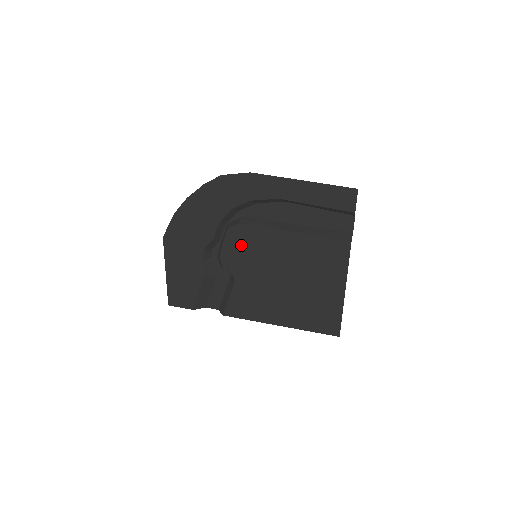
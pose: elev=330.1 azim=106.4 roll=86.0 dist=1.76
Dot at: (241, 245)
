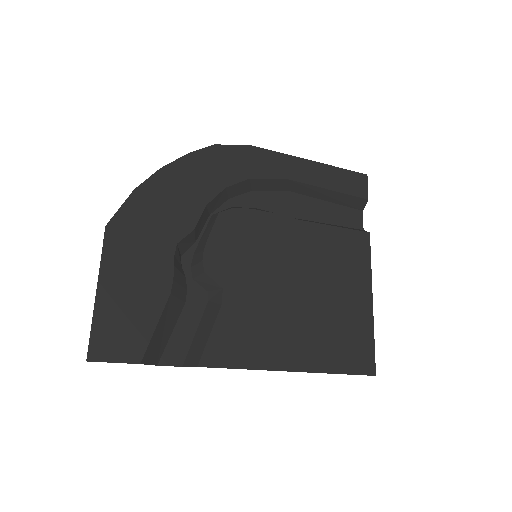
Dot at: (236, 238)
